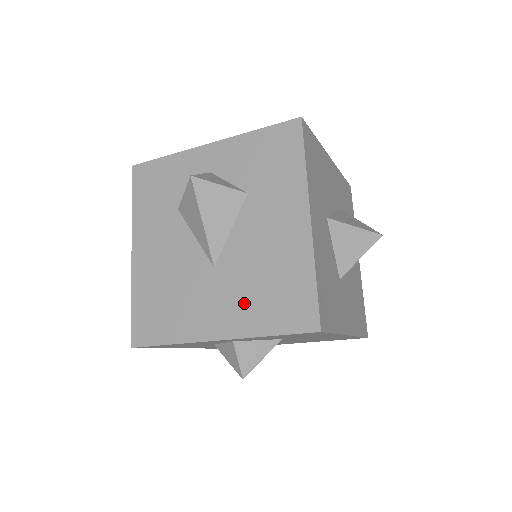
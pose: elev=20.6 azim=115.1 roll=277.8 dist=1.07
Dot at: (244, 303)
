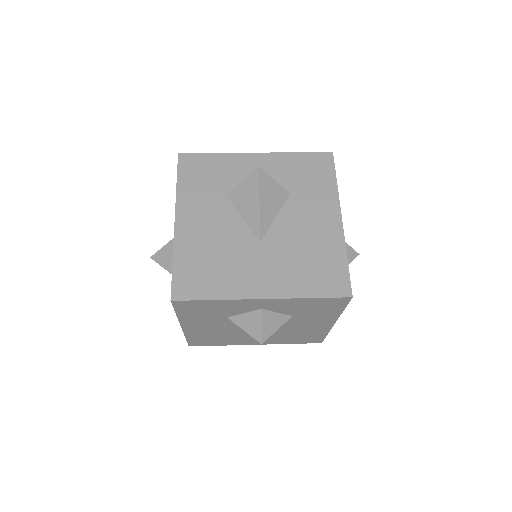
Dot at: (288, 272)
